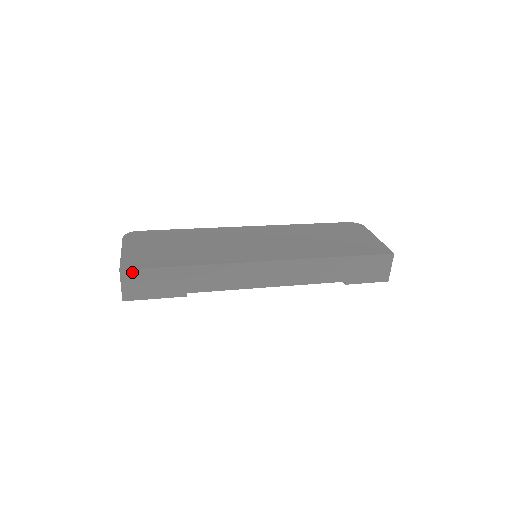
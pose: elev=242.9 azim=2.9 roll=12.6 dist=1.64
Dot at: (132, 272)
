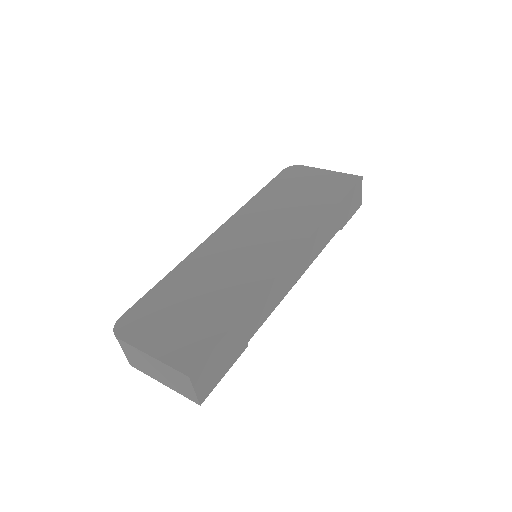
Dot at: (200, 368)
